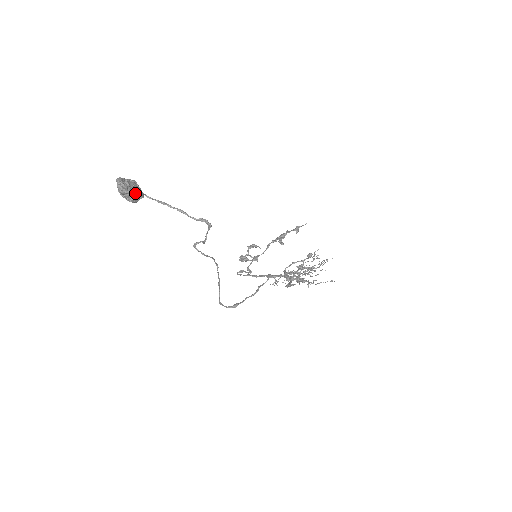
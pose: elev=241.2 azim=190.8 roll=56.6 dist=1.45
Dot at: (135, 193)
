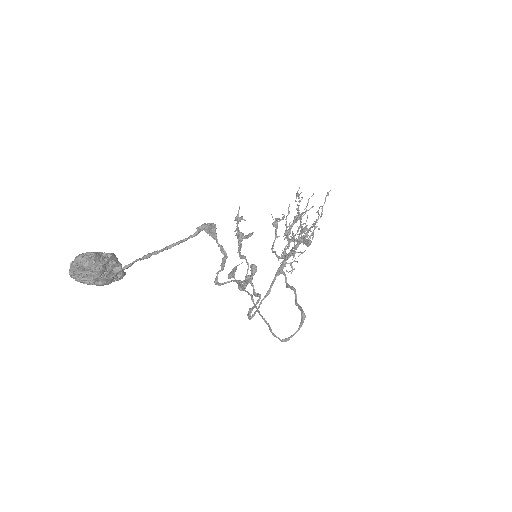
Dot at: (114, 255)
